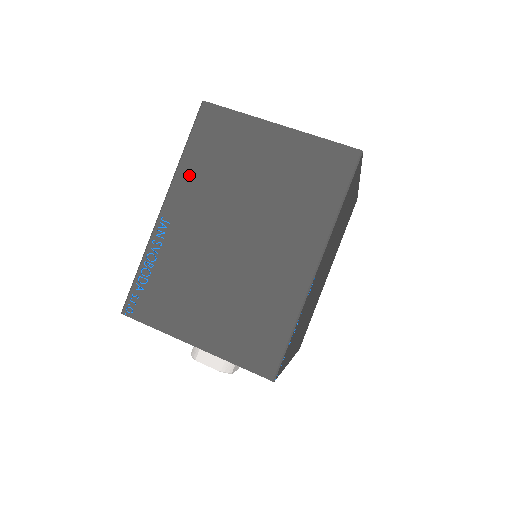
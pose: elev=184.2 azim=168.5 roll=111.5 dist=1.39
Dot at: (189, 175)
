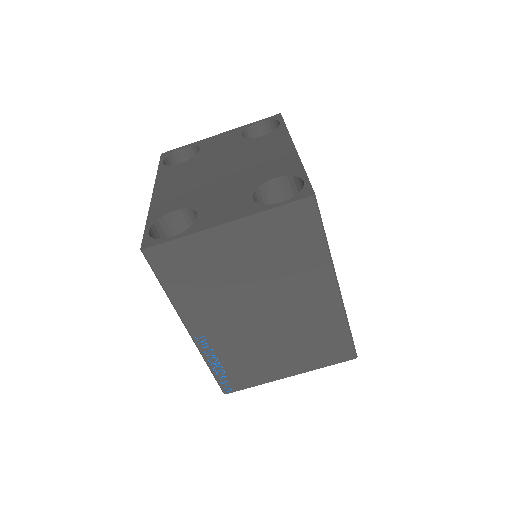
Dot at: (187, 303)
